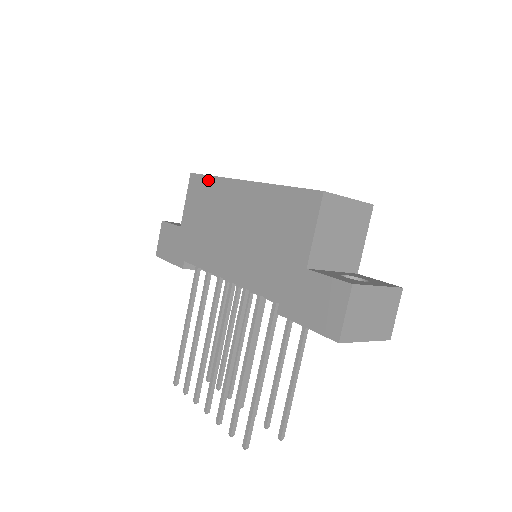
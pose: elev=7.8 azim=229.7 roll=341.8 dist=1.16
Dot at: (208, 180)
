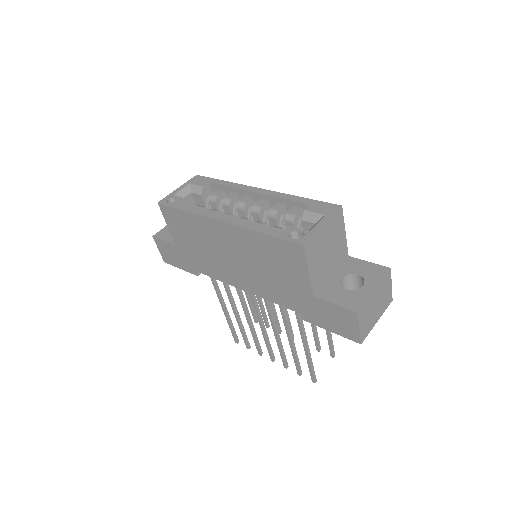
Dot at: (181, 213)
